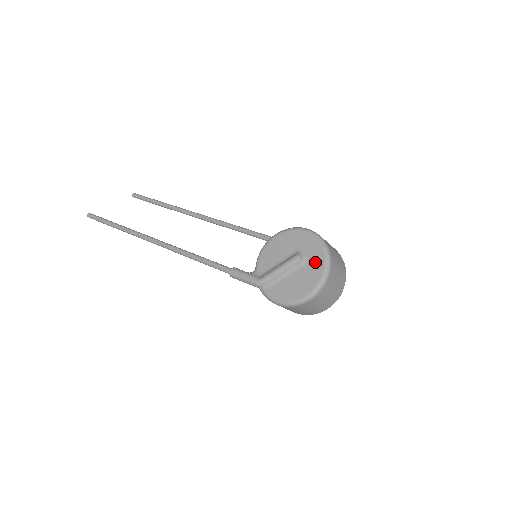
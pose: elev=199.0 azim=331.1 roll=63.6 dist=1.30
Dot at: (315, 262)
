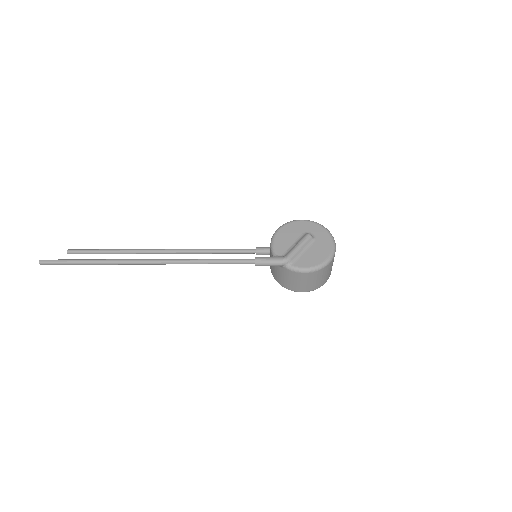
Dot at: (322, 236)
